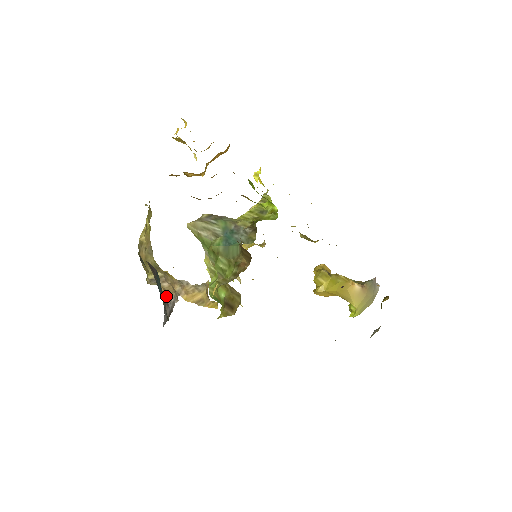
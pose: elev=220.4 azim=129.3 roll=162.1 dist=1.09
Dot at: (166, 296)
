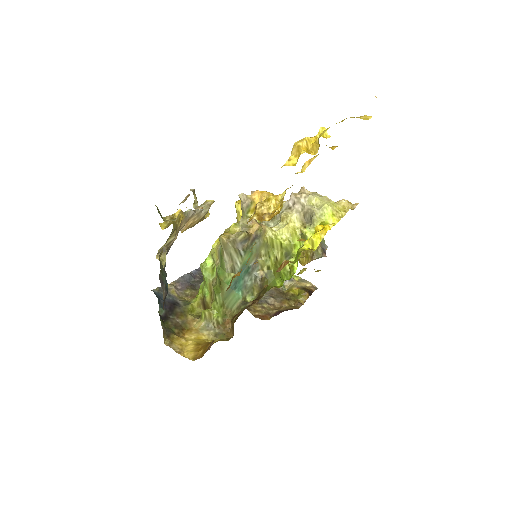
Dot at: (167, 251)
